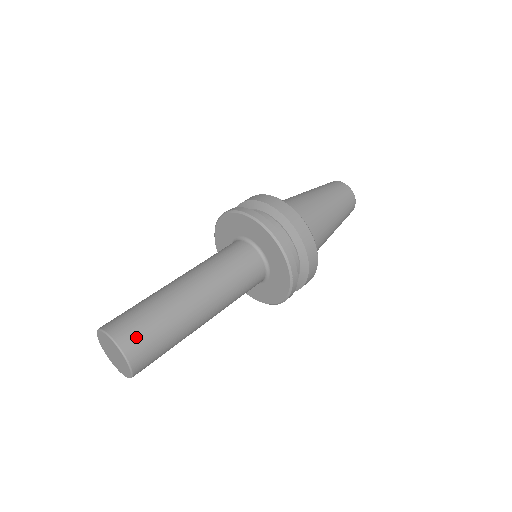
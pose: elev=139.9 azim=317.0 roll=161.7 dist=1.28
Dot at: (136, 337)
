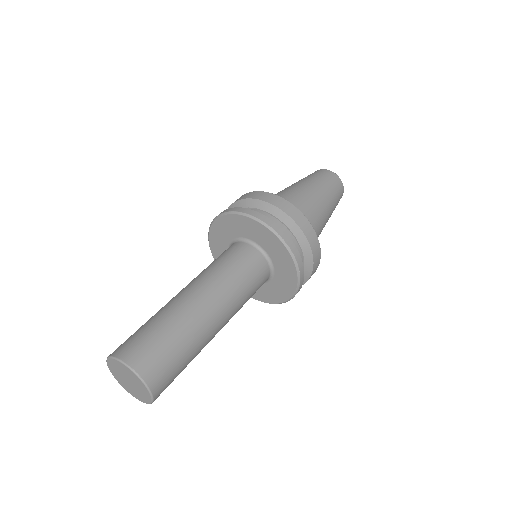
Dot at: (136, 346)
